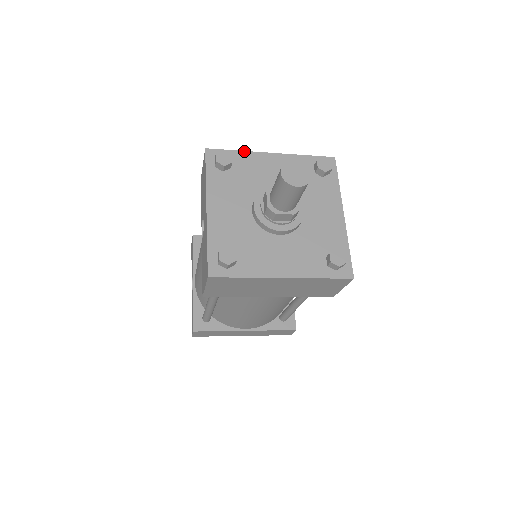
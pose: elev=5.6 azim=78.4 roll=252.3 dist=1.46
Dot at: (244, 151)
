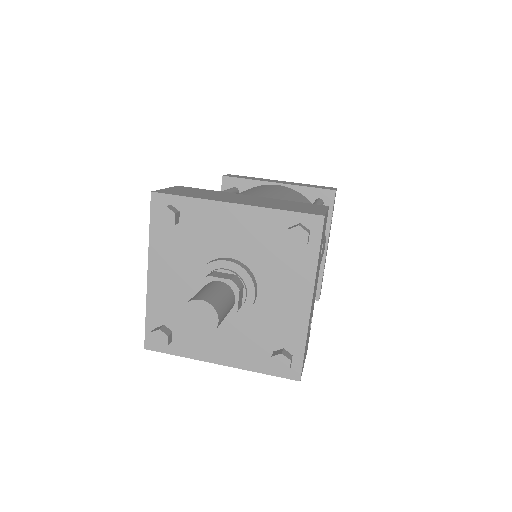
Dot at: (198, 198)
